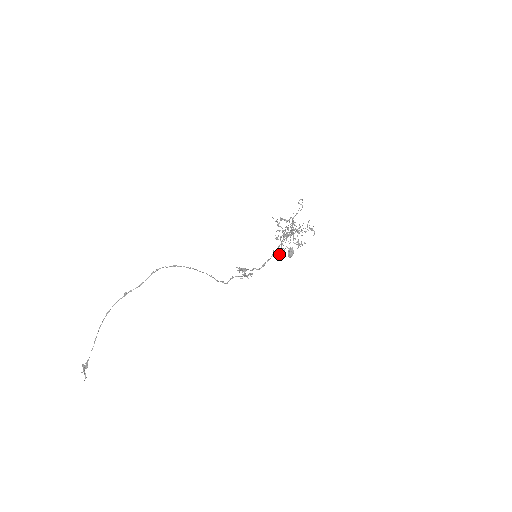
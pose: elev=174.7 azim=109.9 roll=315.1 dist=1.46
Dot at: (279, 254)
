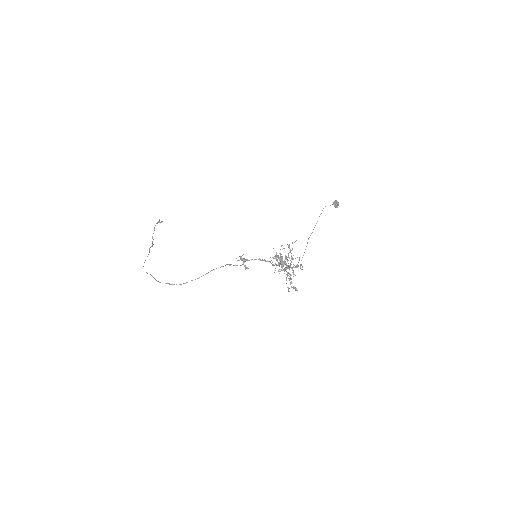
Dot at: occluded
